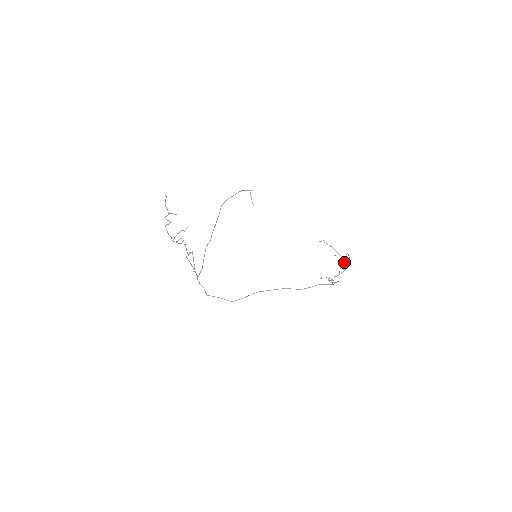
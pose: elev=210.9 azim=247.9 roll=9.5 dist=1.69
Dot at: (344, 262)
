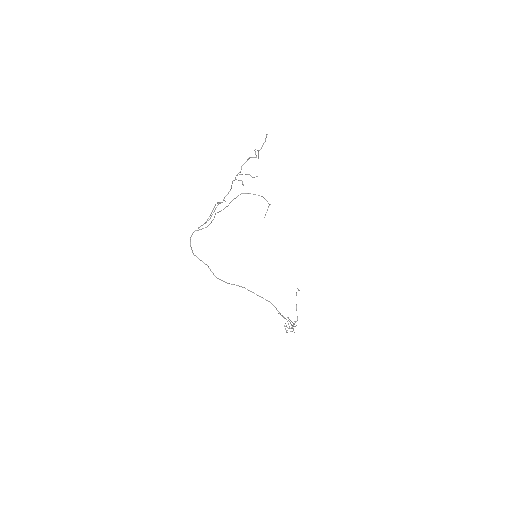
Dot at: (296, 321)
